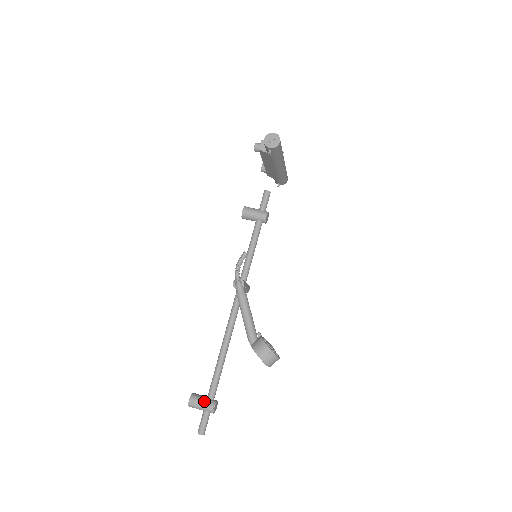
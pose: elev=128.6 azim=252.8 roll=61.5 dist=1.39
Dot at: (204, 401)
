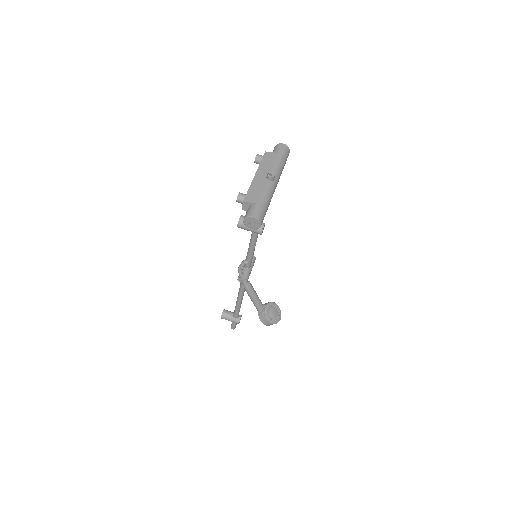
Dot at: (231, 319)
